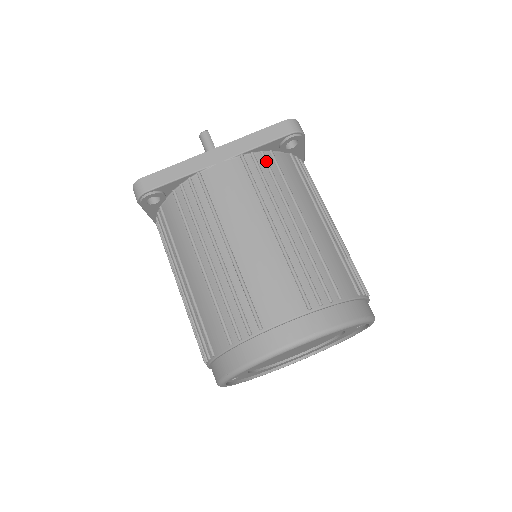
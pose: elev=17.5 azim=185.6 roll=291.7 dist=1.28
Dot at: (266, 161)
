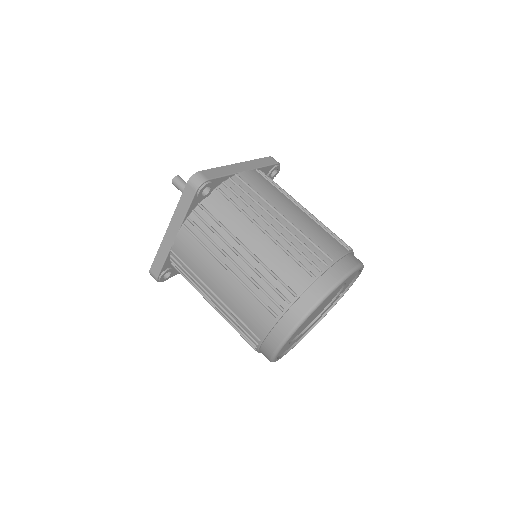
Dot at: (269, 177)
